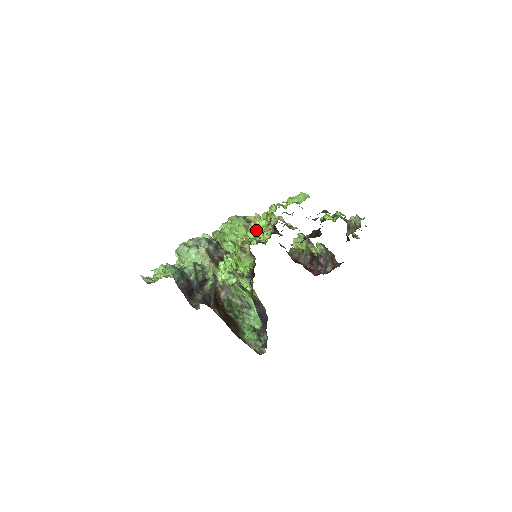
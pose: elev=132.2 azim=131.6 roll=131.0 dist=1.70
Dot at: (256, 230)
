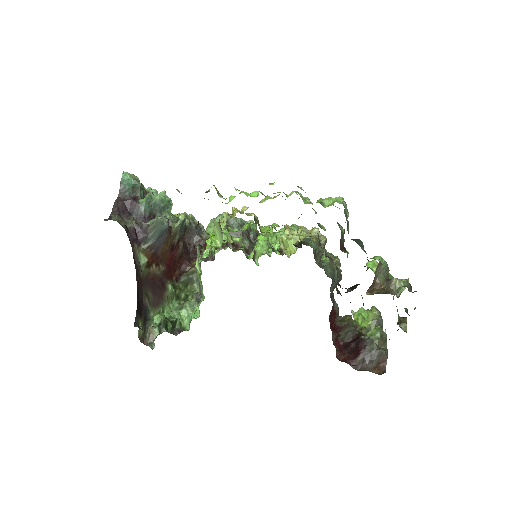
Dot at: occluded
